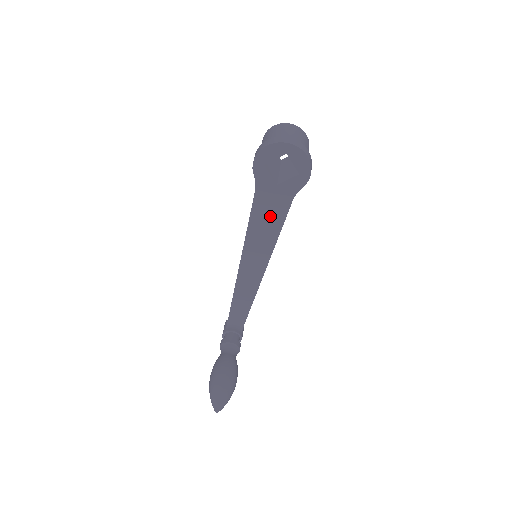
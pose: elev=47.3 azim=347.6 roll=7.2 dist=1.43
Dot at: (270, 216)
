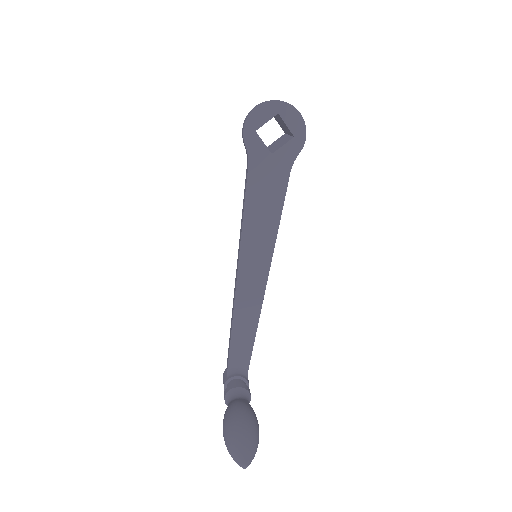
Dot at: (267, 197)
